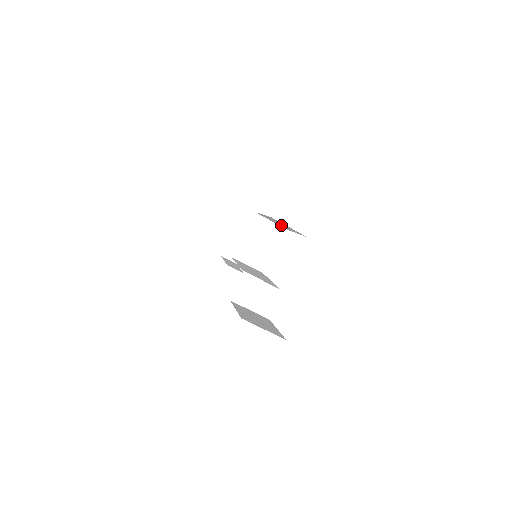
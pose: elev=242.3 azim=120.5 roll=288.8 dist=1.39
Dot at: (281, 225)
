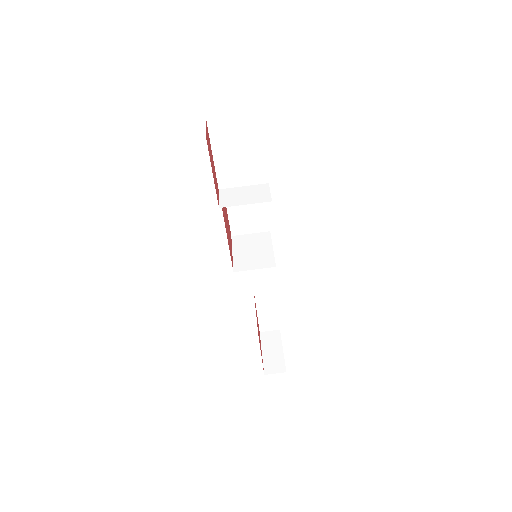
Dot at: (253, 212)
